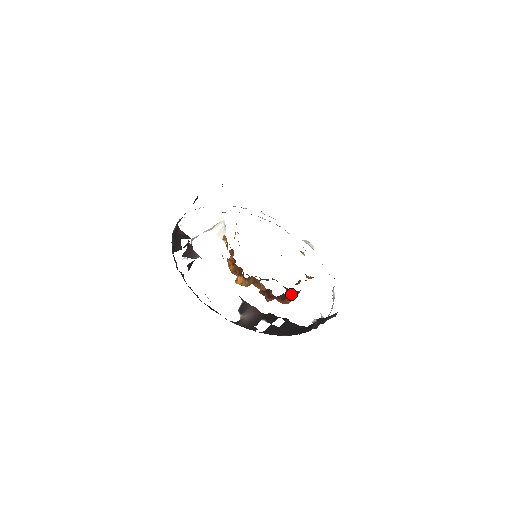
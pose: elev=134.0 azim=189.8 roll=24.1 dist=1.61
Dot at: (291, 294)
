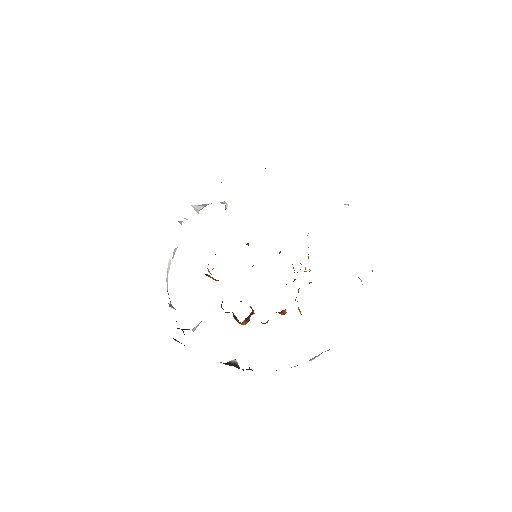
Dot at: occluded
